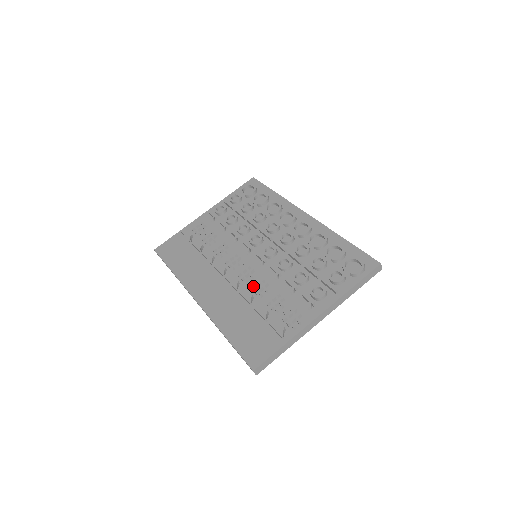
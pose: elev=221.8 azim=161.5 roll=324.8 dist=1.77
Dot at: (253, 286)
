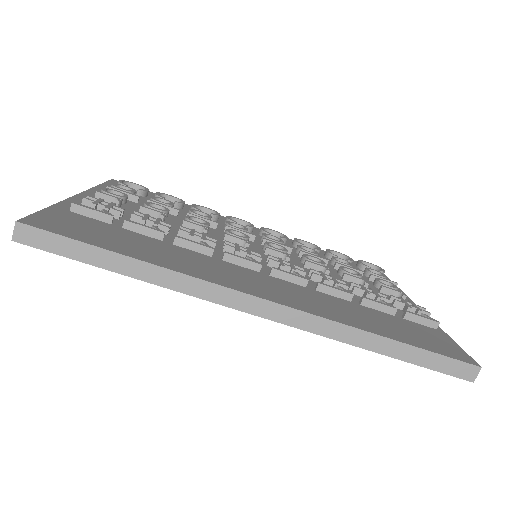
Dot at: (325, 277)
